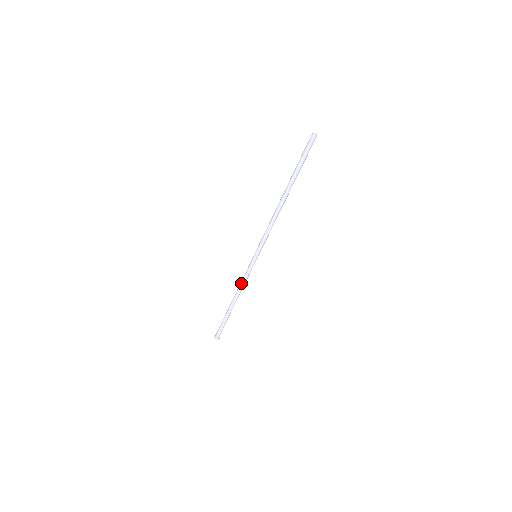
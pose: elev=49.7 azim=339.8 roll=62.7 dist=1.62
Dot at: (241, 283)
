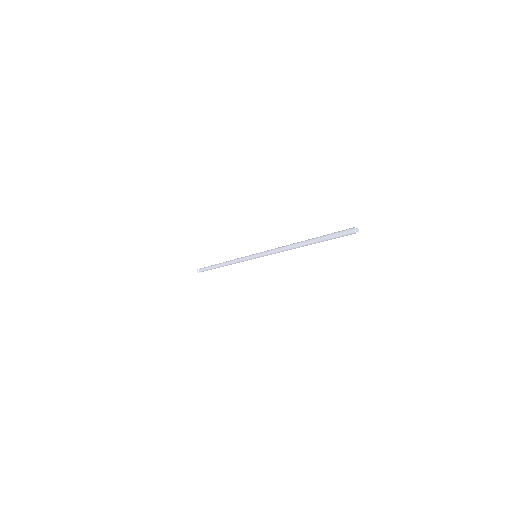
Dot at: (235, 260)
